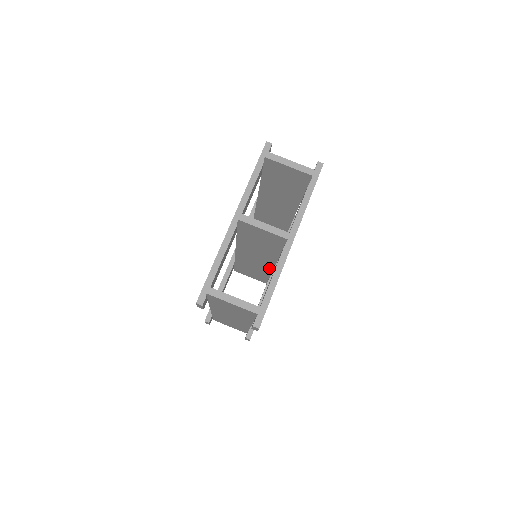
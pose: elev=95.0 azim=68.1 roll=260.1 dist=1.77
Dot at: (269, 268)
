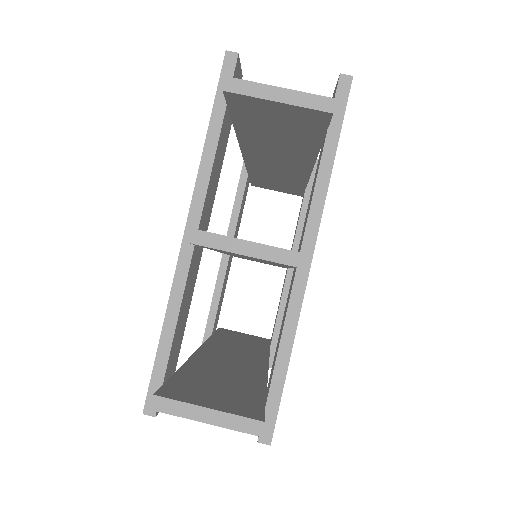
Dot at: occluded
